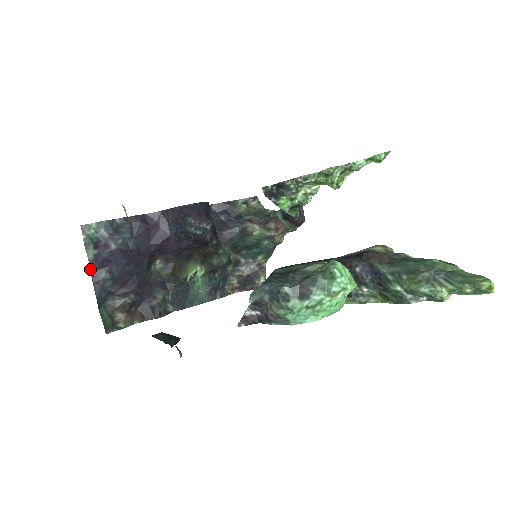
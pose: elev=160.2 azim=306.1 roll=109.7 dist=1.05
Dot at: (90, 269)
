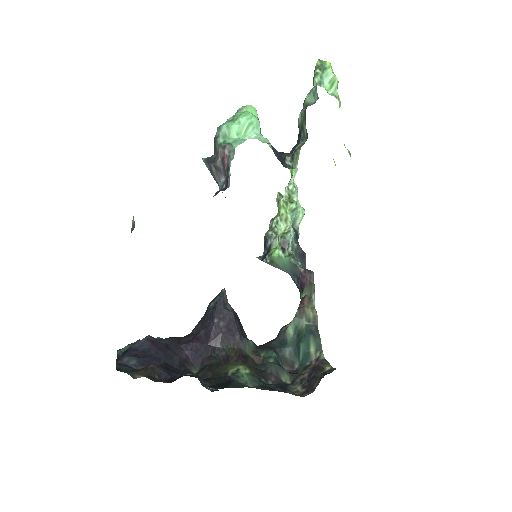
Dot at: (117, 358)
